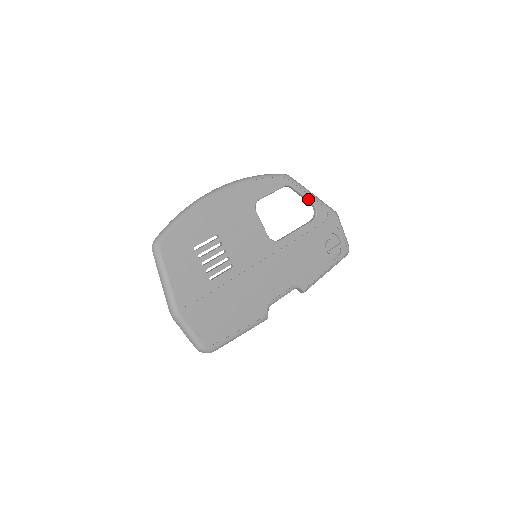
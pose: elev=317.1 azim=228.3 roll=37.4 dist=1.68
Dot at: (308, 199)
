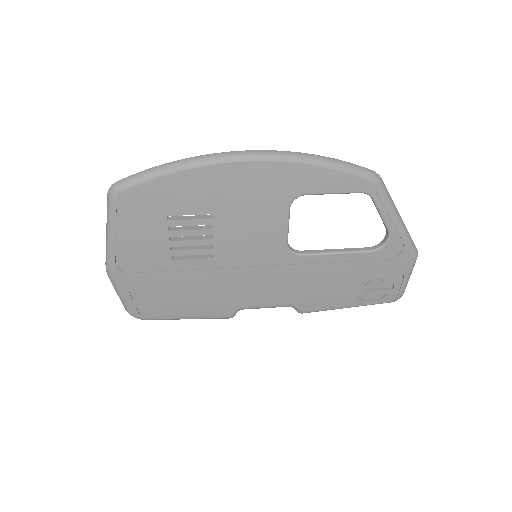
Dot at: (385, 223)
